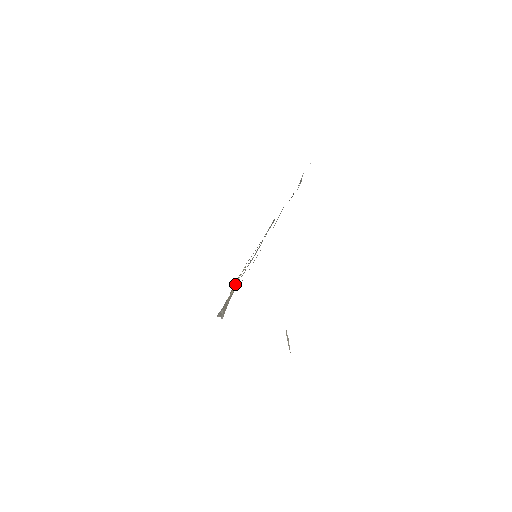
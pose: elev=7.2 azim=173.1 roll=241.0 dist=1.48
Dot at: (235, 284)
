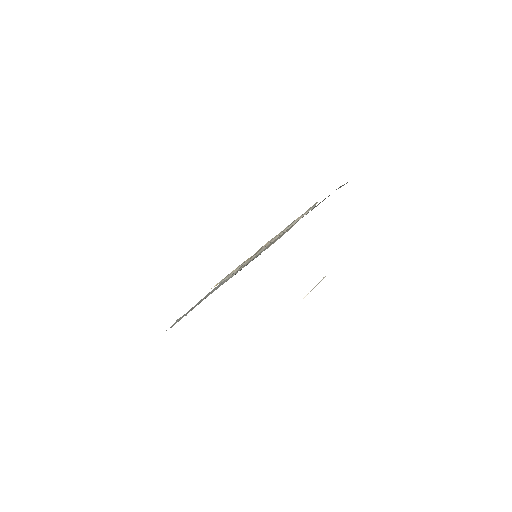
Dot at: (262, 246)
